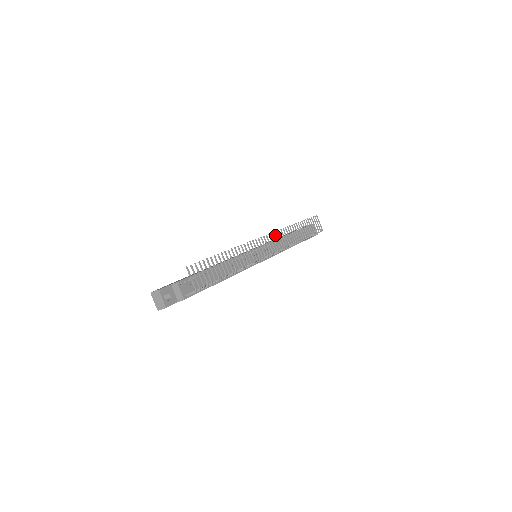
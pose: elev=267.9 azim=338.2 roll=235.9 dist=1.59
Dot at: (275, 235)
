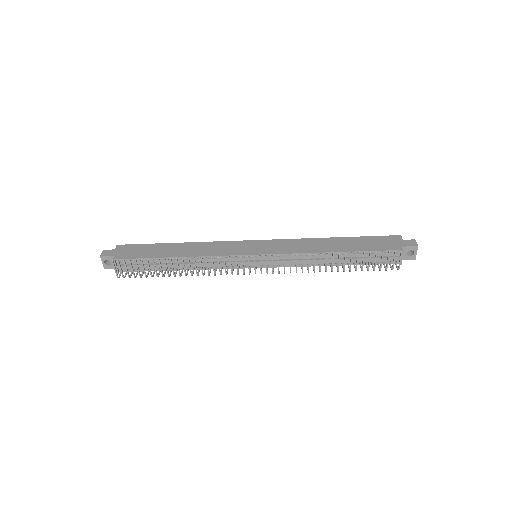
Dot at: (272, 259)
